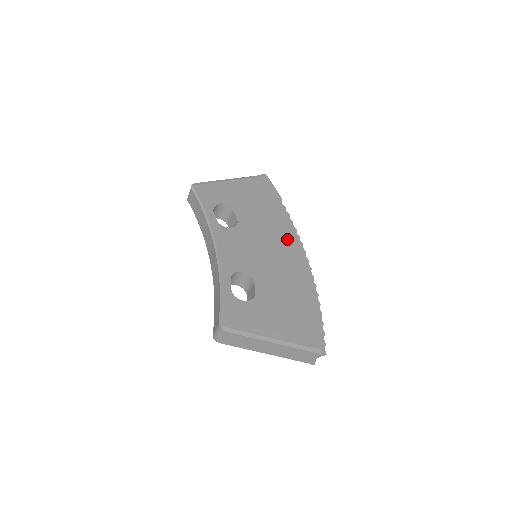
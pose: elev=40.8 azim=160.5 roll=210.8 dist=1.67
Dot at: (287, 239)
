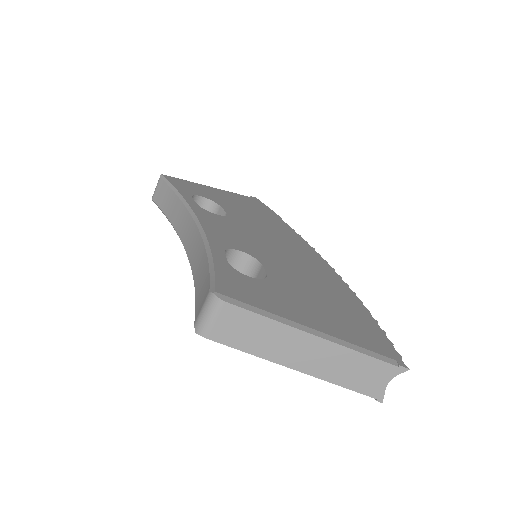
Dot at: (298, 245)
